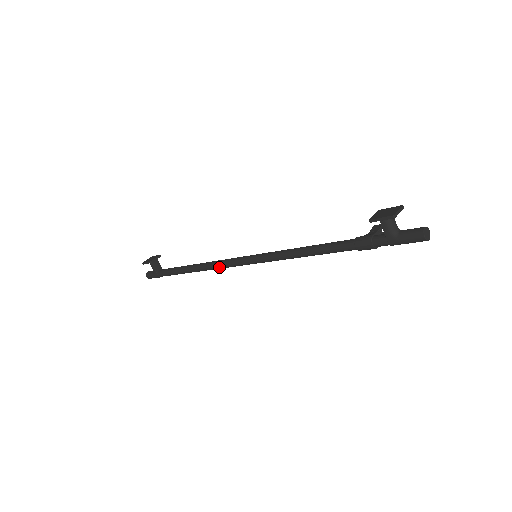
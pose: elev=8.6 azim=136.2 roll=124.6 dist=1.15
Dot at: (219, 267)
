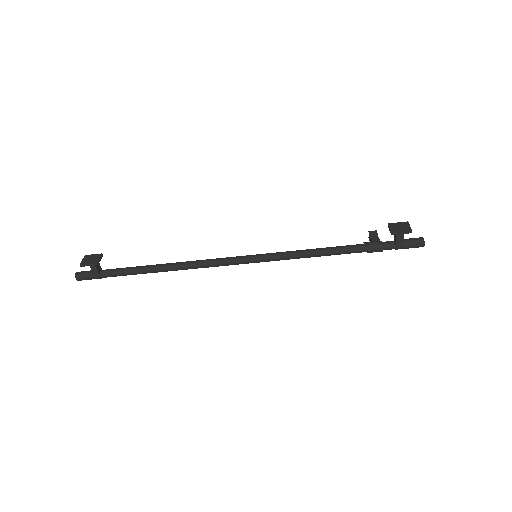
Dot at: (206, 267)
